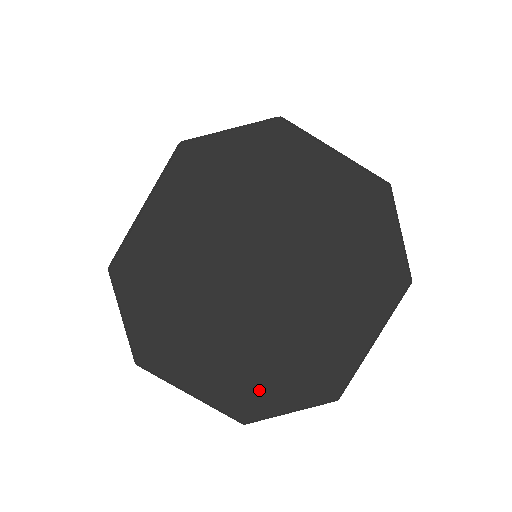
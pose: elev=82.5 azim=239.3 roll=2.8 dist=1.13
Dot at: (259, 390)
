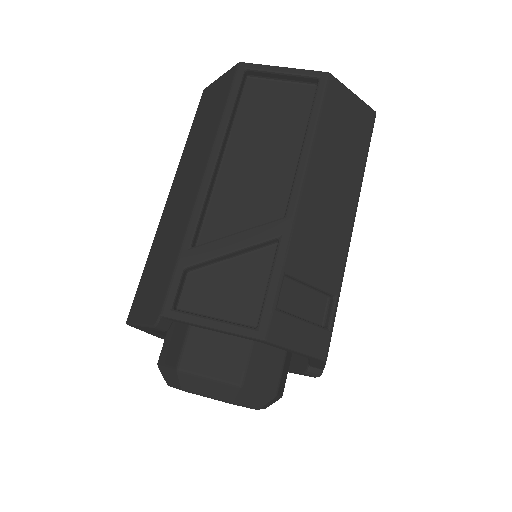
Dot at: occluded
